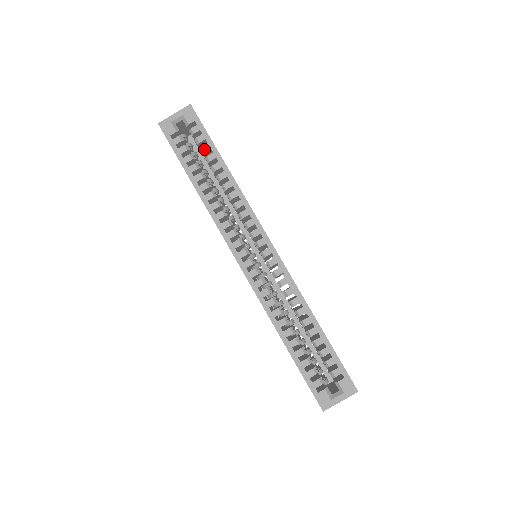
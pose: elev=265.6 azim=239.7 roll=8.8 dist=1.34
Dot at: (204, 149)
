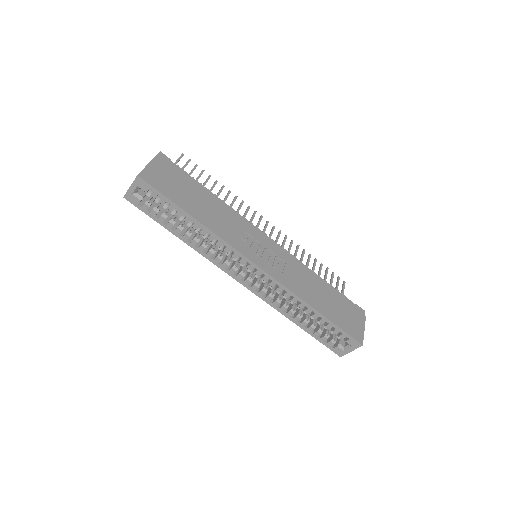
Dot at: (170, 209)
